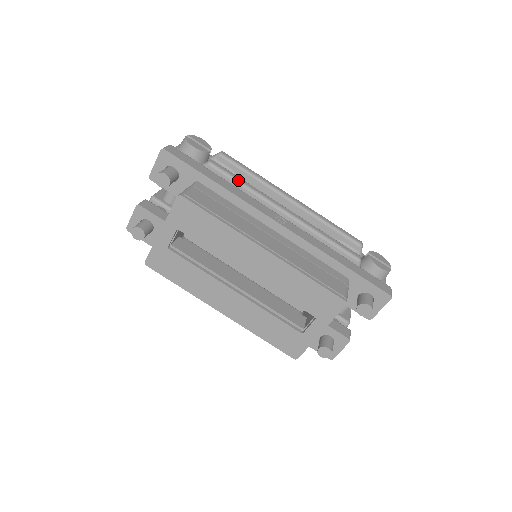
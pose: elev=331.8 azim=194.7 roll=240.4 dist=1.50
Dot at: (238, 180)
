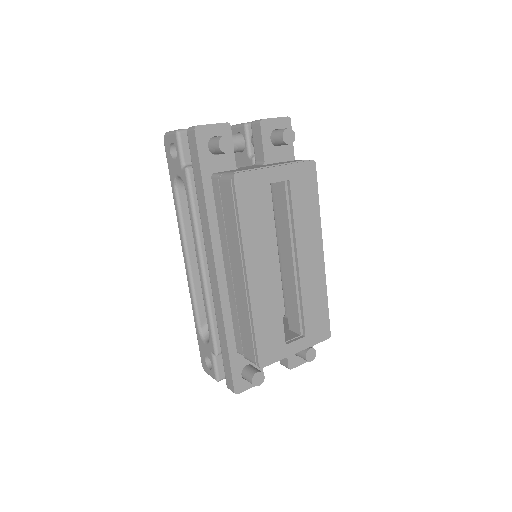
Dot at: occluded
